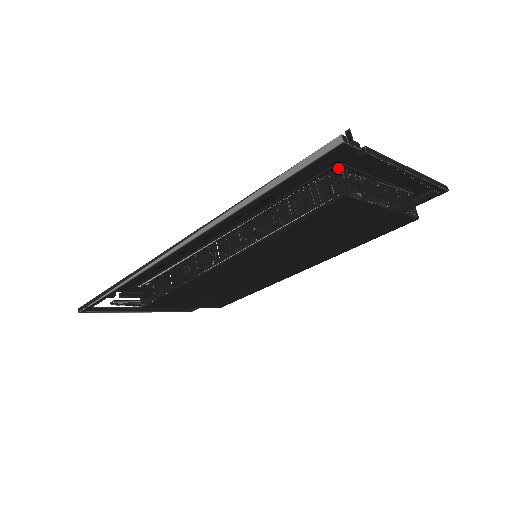
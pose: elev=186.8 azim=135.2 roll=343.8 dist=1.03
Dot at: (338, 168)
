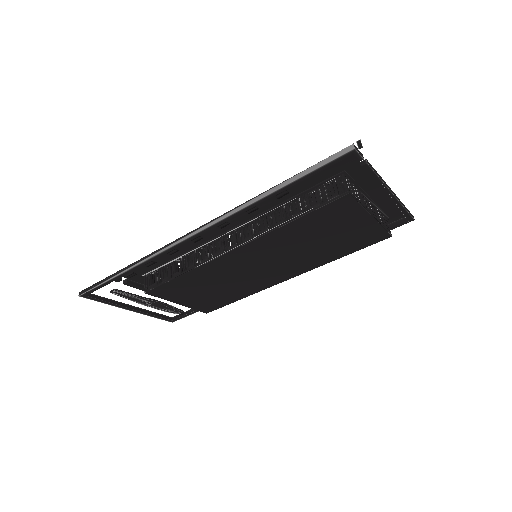
Dot at: (343, 175)
